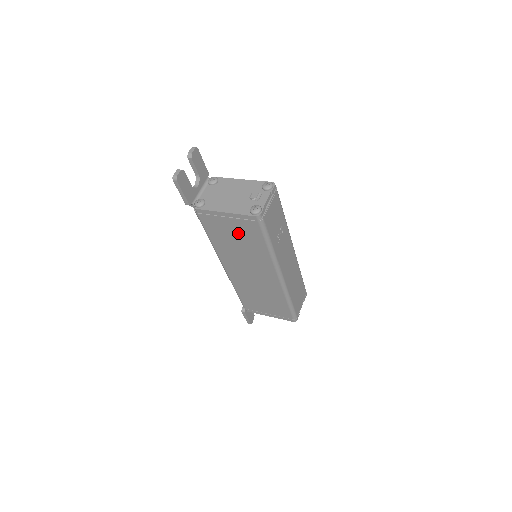
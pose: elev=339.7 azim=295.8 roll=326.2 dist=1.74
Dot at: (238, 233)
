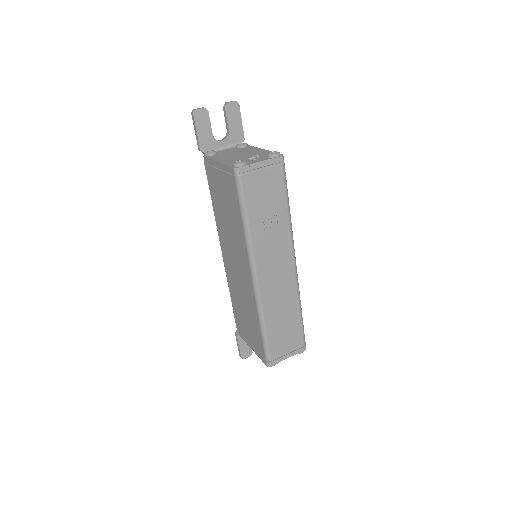
Dot at: (226, 196)
